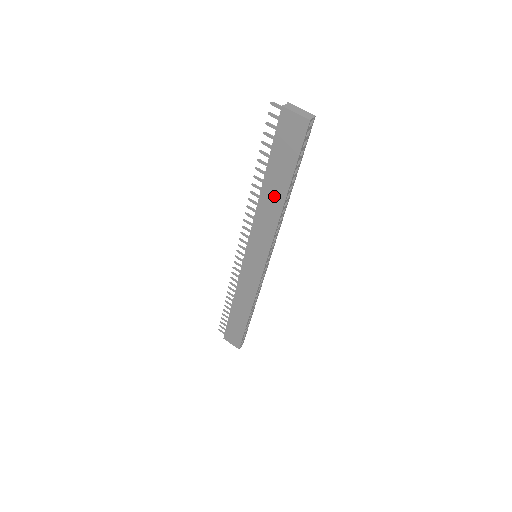
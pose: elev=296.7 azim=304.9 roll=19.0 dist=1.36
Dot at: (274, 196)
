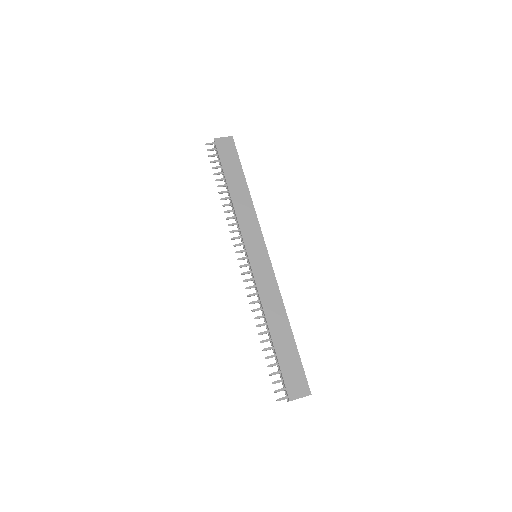
Dot at: (240, 191)
